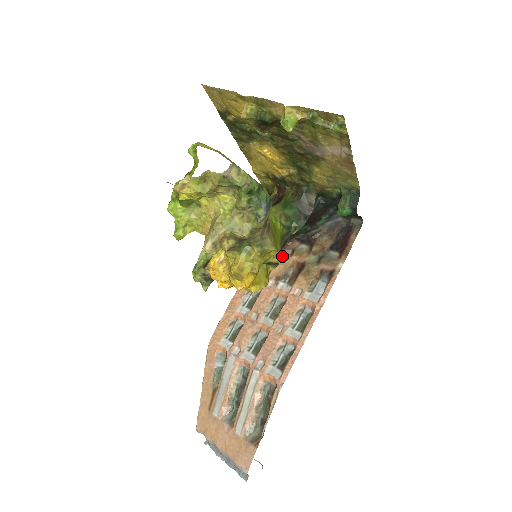
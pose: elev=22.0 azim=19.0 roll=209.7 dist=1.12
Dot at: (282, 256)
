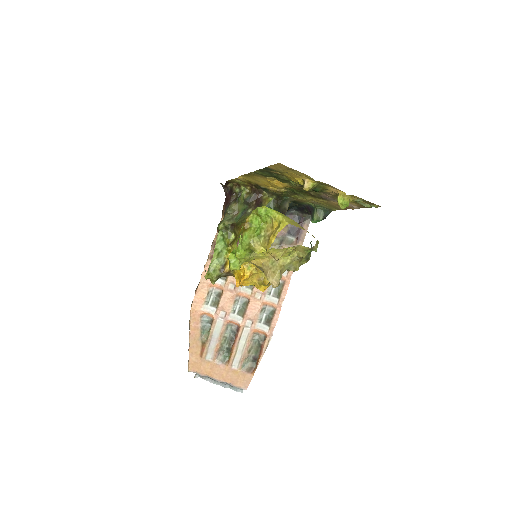
Dot at: occluded
